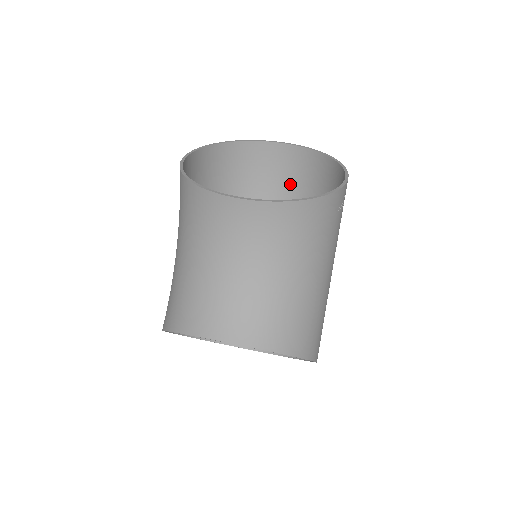
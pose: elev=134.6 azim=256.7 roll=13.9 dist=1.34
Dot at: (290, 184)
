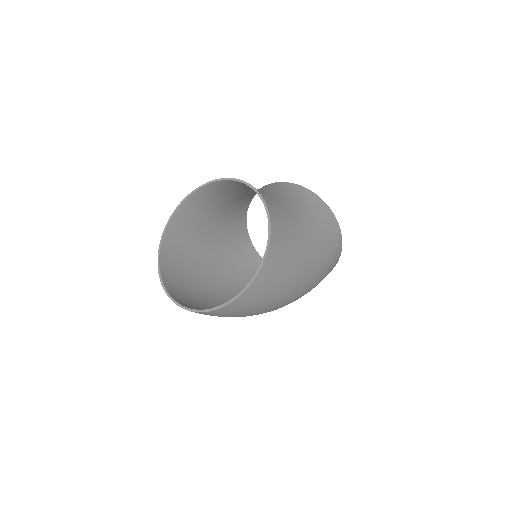
Dot at: occluded
